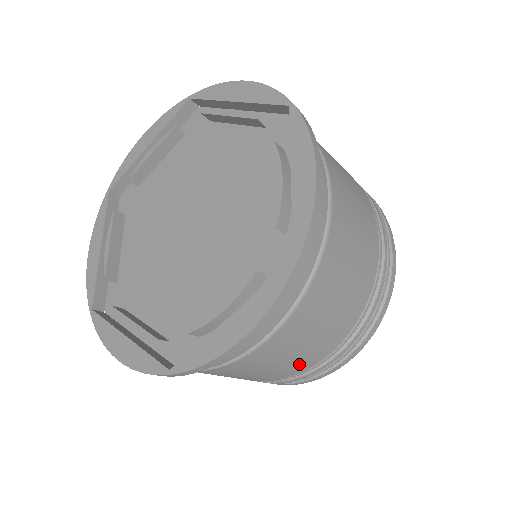
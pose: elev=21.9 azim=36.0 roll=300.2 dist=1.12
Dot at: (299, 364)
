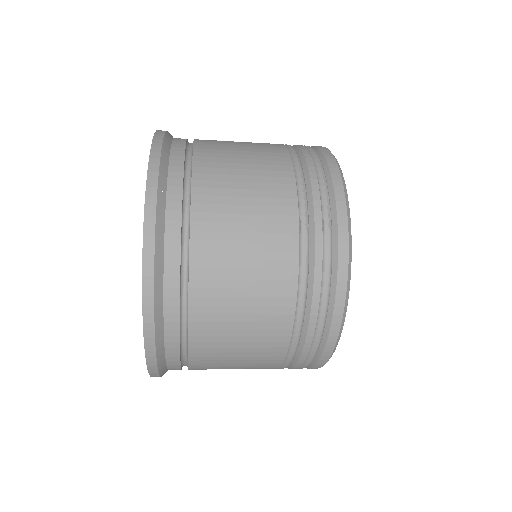
Dot at: (257, 368)
